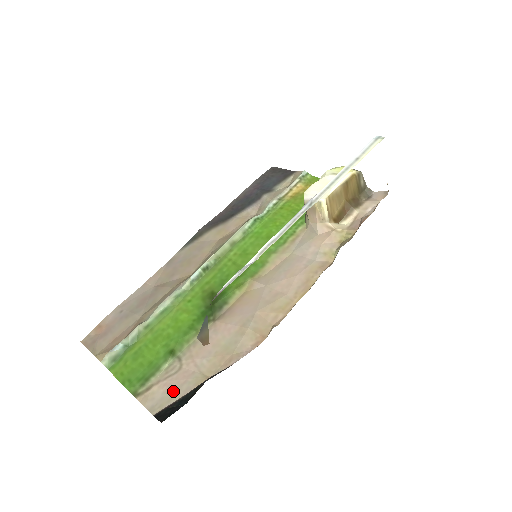
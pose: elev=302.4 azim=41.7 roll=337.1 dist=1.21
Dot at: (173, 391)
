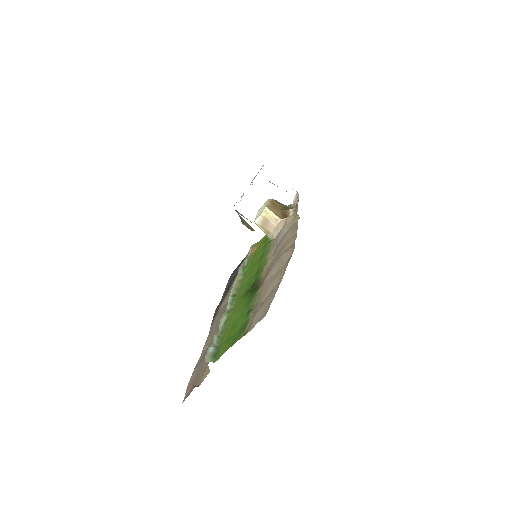
Dot at: (267, 303)
